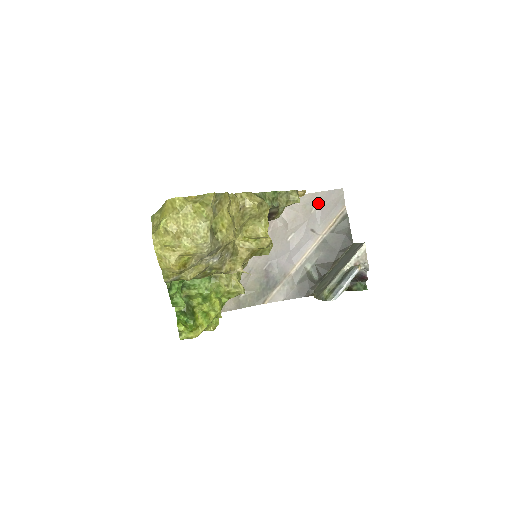
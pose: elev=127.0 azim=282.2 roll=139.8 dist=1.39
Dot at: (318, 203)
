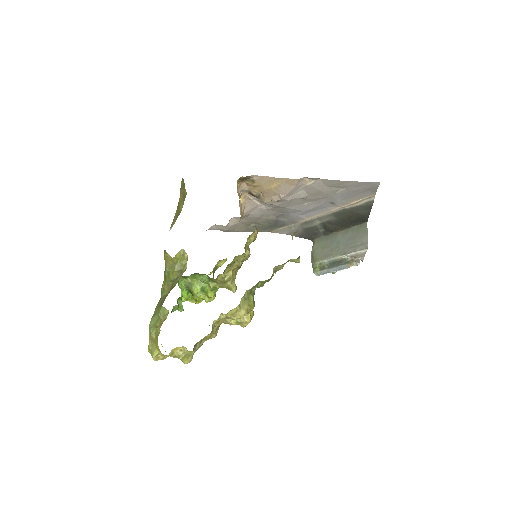
Dot at: (347, 188)
